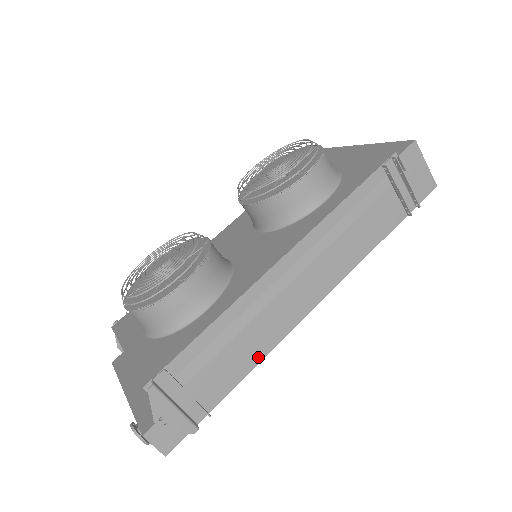
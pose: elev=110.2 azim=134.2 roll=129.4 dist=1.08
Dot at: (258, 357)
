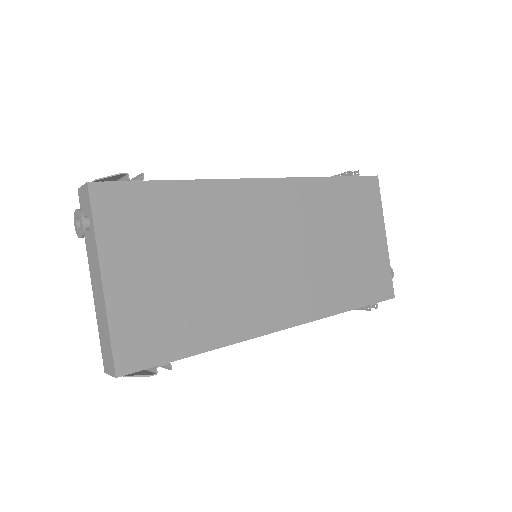
Dot at: (205, 181)
